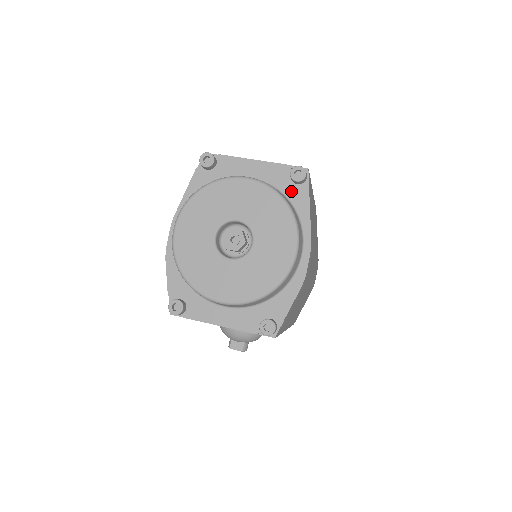
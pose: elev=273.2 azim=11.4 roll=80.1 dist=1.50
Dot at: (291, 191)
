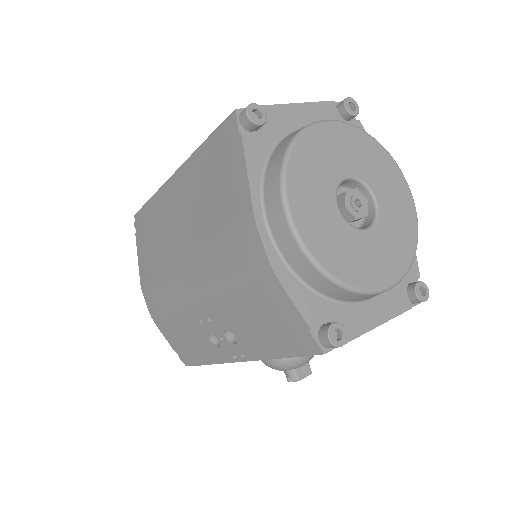
Dot at: occluded
